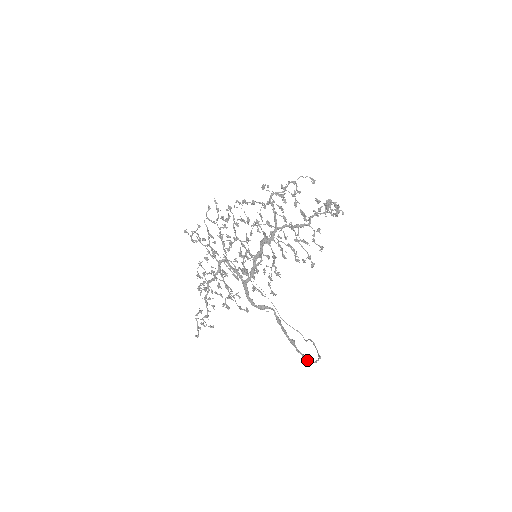
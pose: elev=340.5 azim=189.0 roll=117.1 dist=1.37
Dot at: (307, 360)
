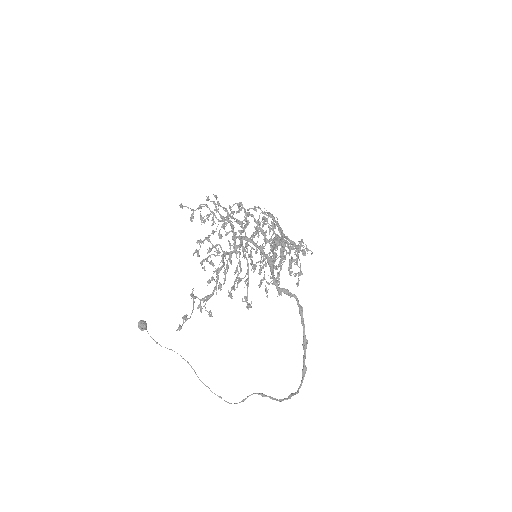
Dot at: occluded
